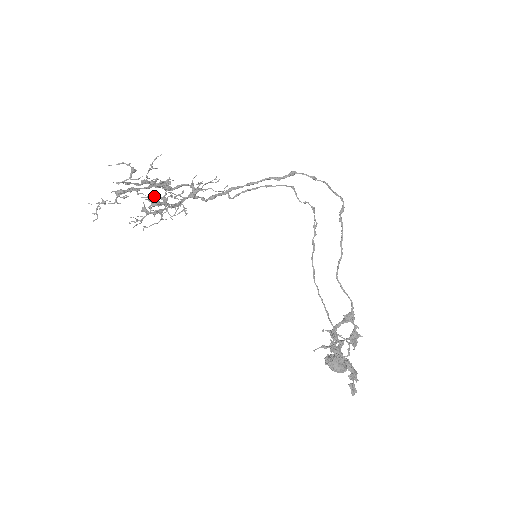
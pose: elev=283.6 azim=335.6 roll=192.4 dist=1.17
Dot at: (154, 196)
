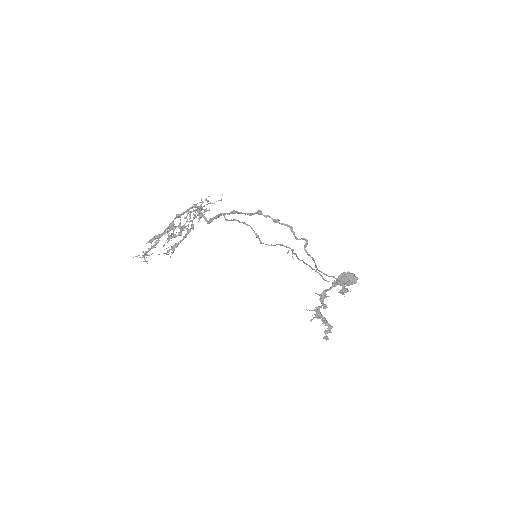
Dot at: (172, 234)
